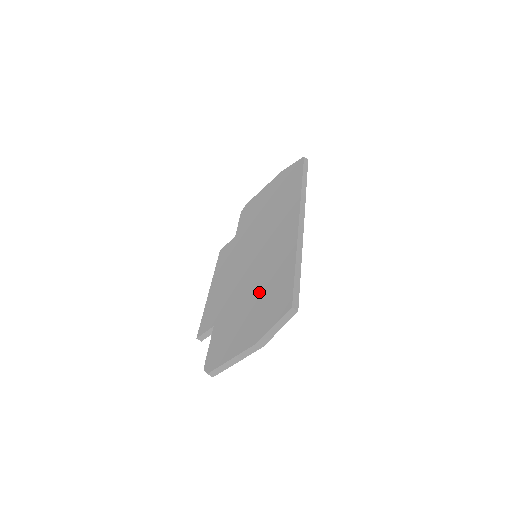
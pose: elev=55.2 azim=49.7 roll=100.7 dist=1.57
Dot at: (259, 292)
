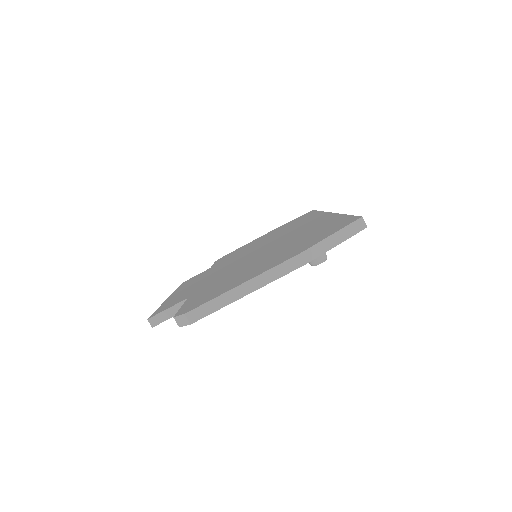
Dot at: (282, 247)
